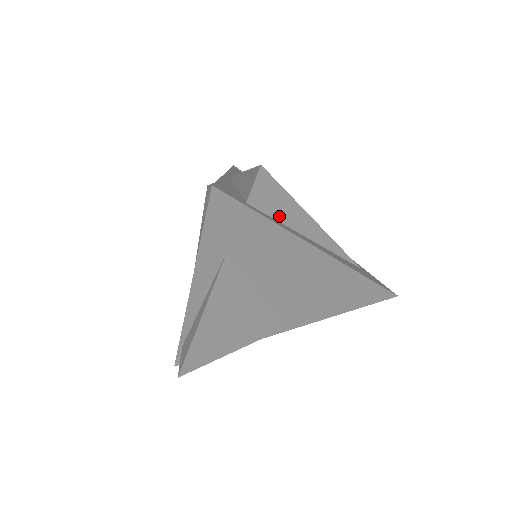
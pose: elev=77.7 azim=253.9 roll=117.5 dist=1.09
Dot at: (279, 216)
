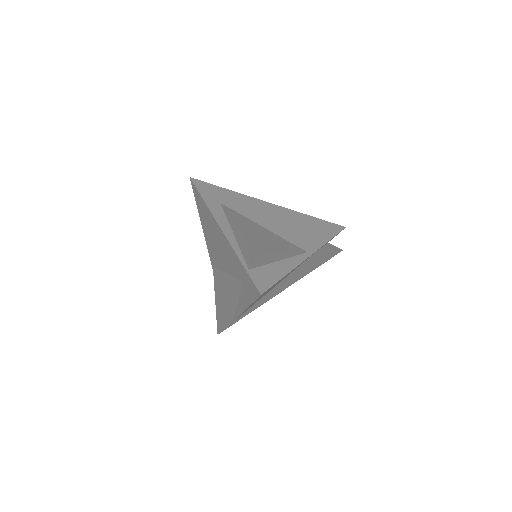
Dot at: occluded
